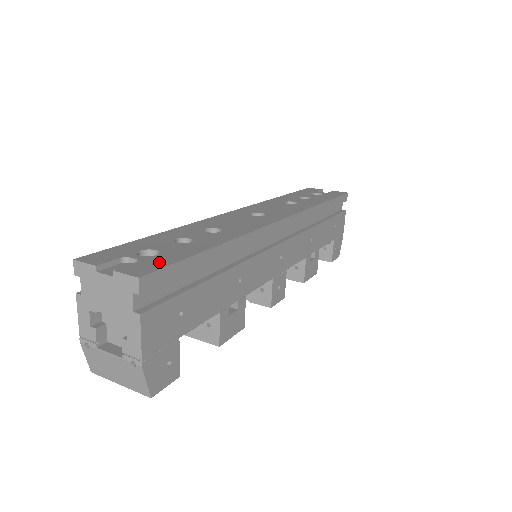
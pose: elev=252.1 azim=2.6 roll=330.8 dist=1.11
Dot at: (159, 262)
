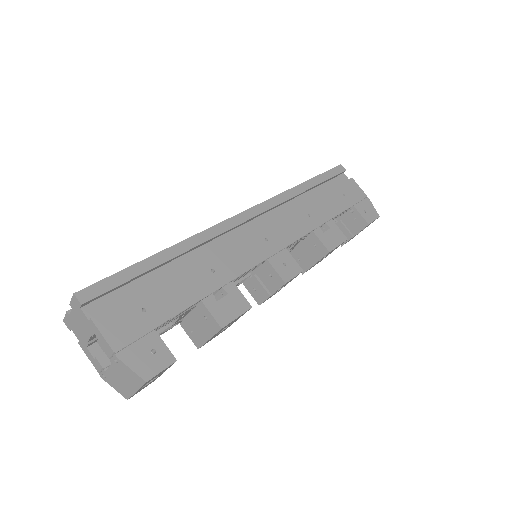
Dot at: occluded
